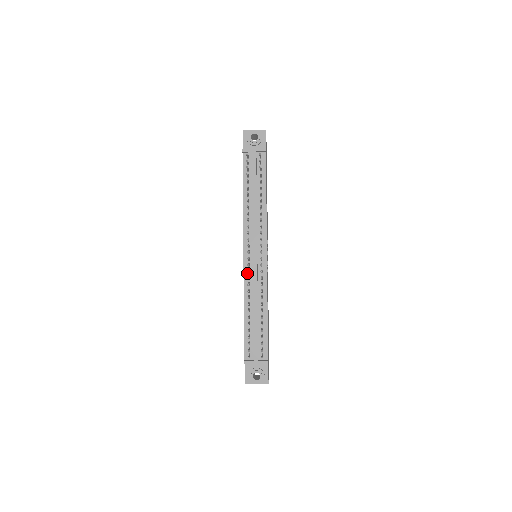
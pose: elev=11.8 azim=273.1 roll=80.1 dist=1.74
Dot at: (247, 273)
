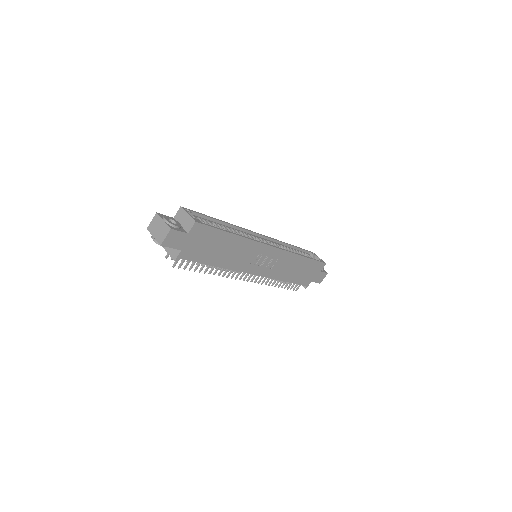
Dot at: occluded
